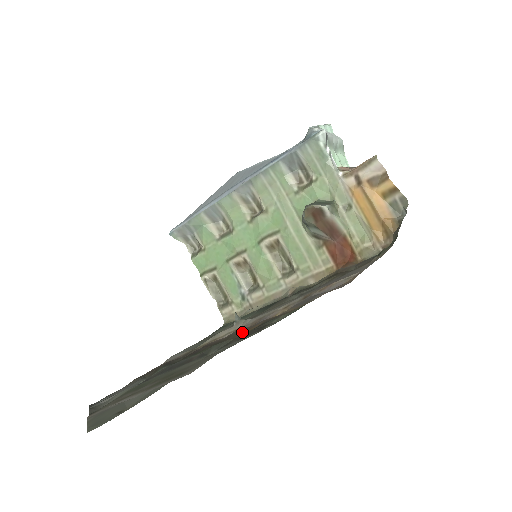
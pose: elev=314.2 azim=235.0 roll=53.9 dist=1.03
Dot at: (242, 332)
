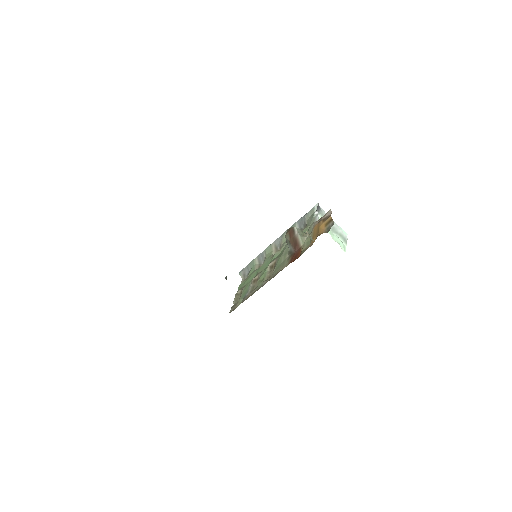
Dot at: occluded
